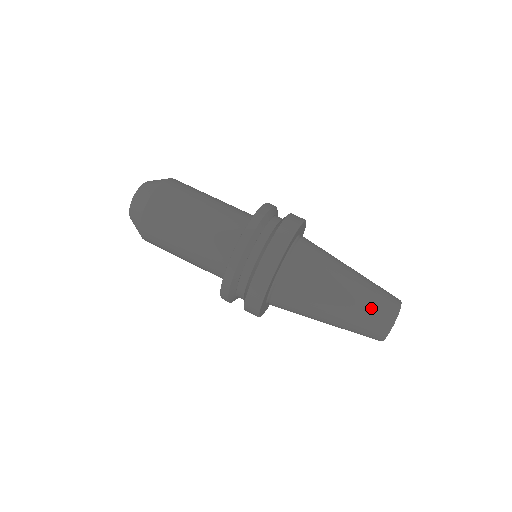
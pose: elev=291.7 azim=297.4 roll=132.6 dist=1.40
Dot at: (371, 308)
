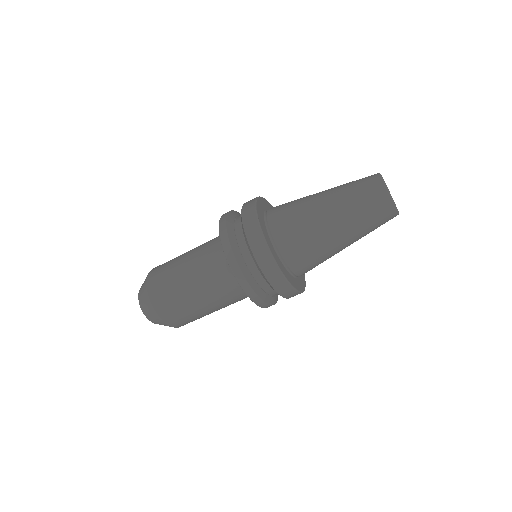
Dot at: (370, 218)
